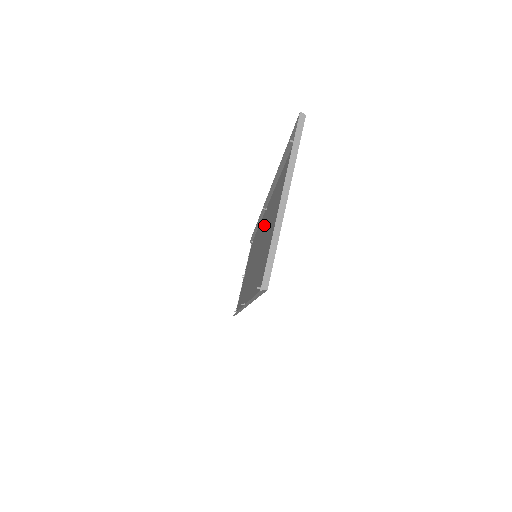
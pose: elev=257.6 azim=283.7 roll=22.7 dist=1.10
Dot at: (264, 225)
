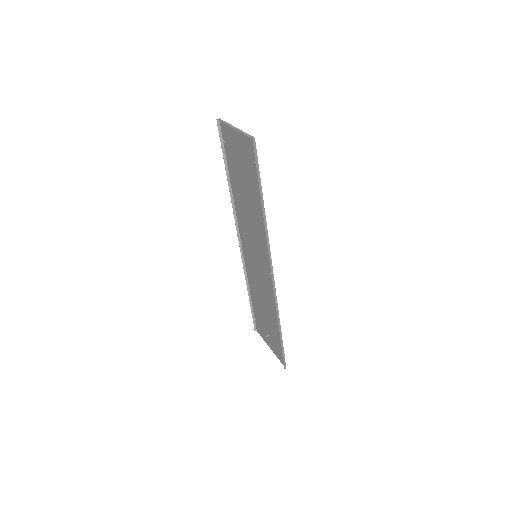
Dot at: (245, 233)
